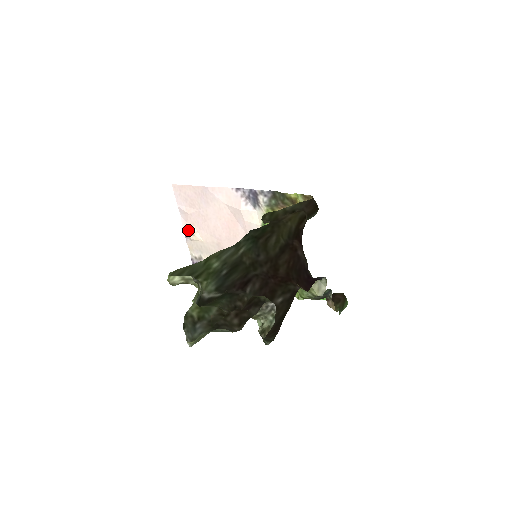
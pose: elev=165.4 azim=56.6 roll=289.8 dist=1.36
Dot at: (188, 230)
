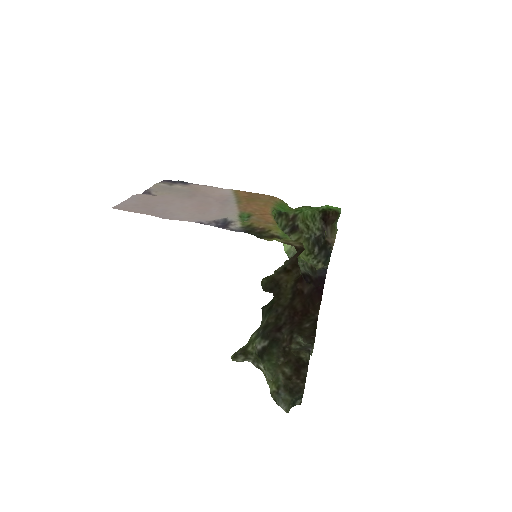
Dot at: occluded
